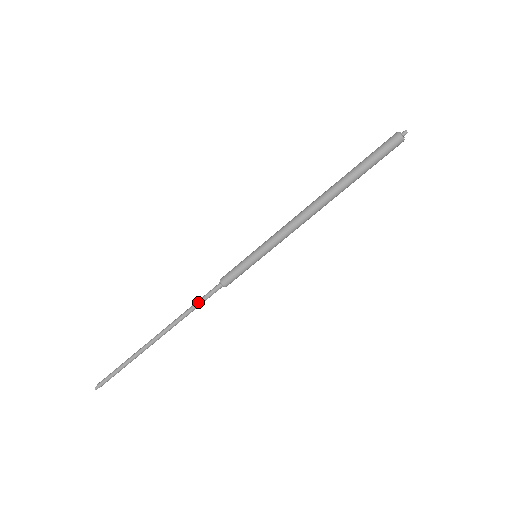
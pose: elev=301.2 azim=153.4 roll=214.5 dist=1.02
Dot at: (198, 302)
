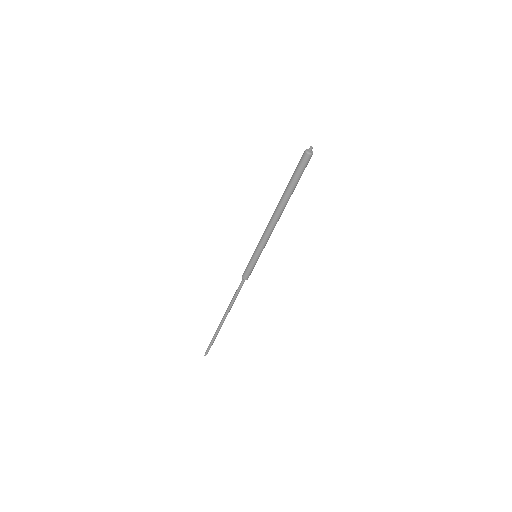
Dot at: (237, 294)
